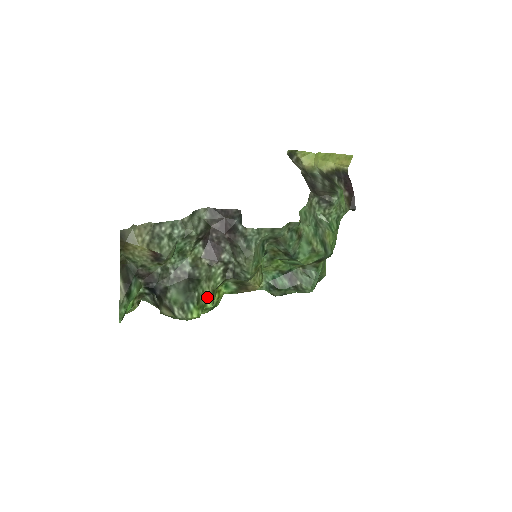
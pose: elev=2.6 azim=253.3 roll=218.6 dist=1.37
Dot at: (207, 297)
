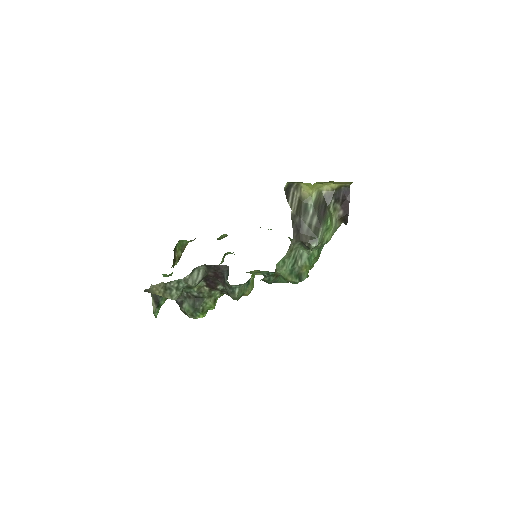
Dot at: (209, 306)
